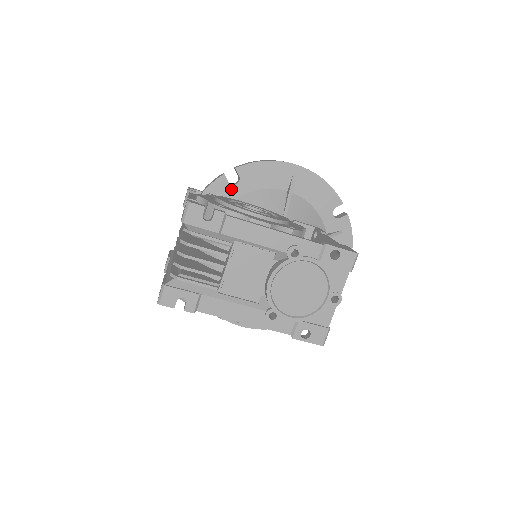
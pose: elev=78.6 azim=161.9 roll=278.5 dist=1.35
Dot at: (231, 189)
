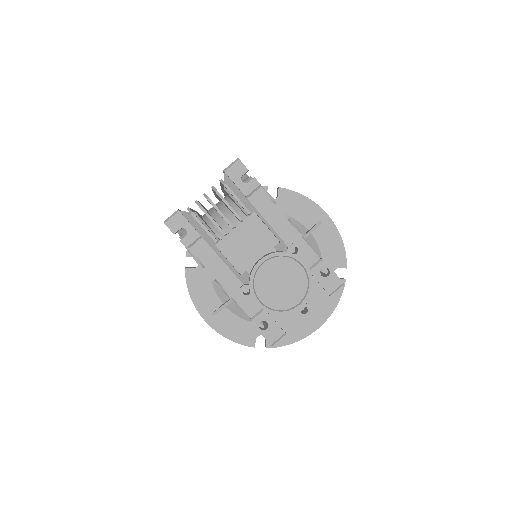
Dot at: occluded
